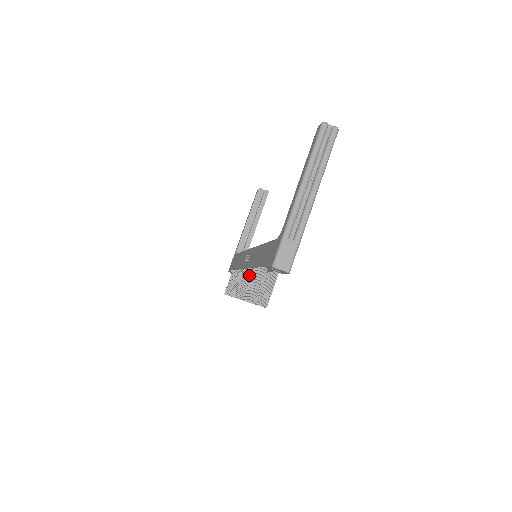
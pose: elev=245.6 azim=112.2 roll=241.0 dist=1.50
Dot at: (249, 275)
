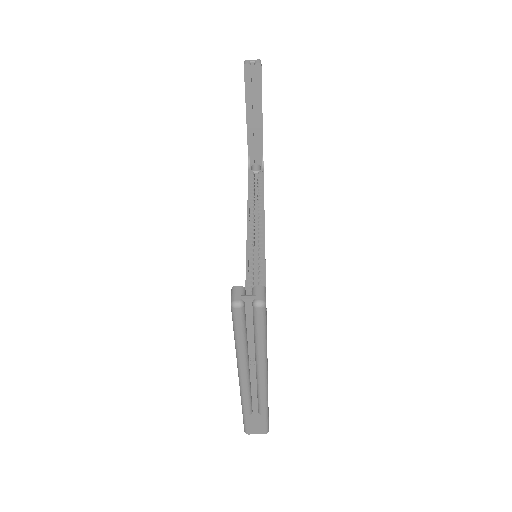
Dot at: occluded
